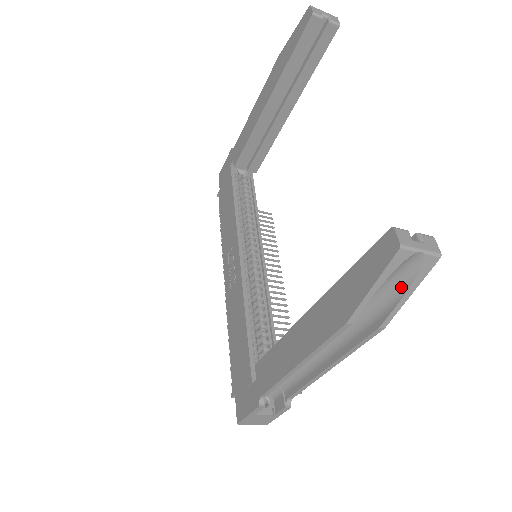
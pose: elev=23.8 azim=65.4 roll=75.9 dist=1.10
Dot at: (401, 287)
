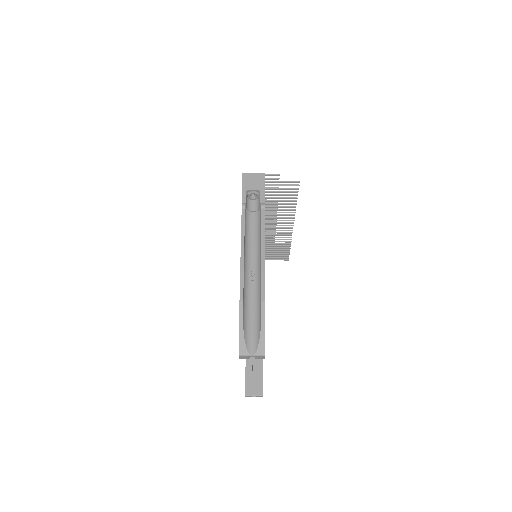
Dot at: occluded
